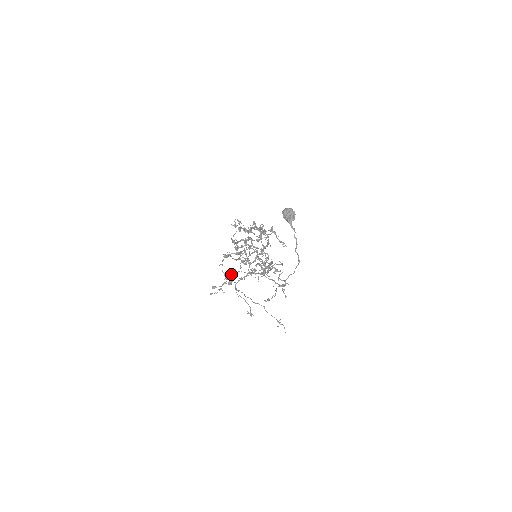
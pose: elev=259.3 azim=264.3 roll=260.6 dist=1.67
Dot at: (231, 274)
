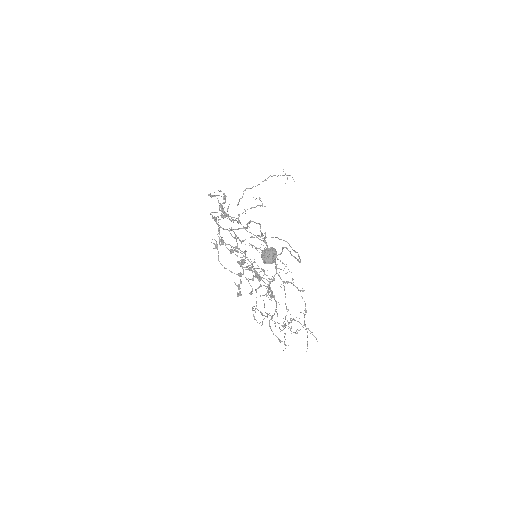
Dot at: occluded
